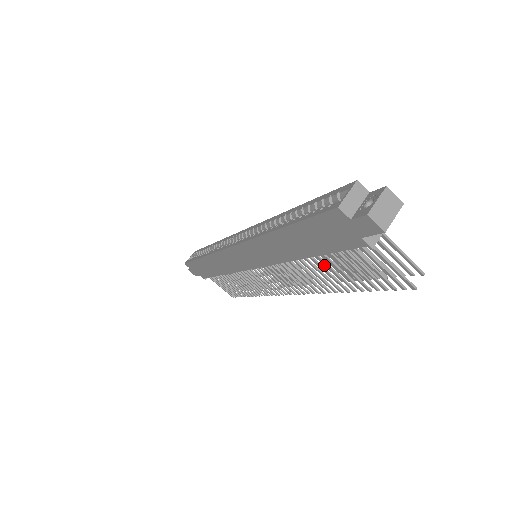
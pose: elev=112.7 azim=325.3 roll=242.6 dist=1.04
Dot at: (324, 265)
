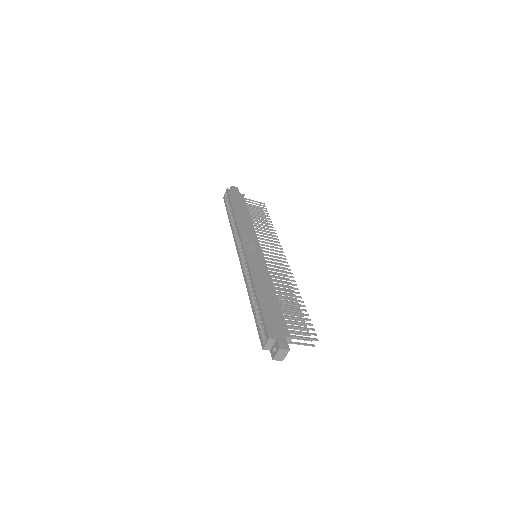
Dot at: (286, 291)
